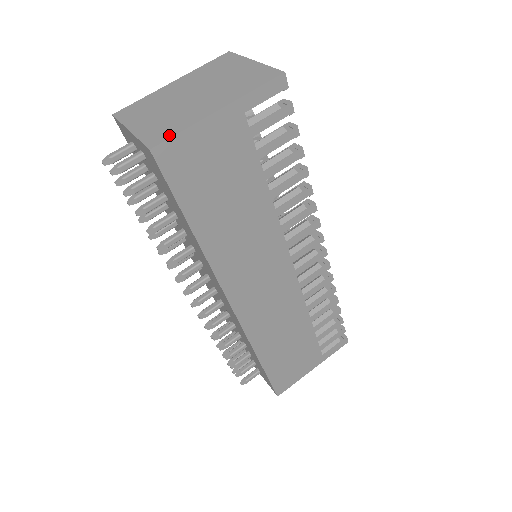
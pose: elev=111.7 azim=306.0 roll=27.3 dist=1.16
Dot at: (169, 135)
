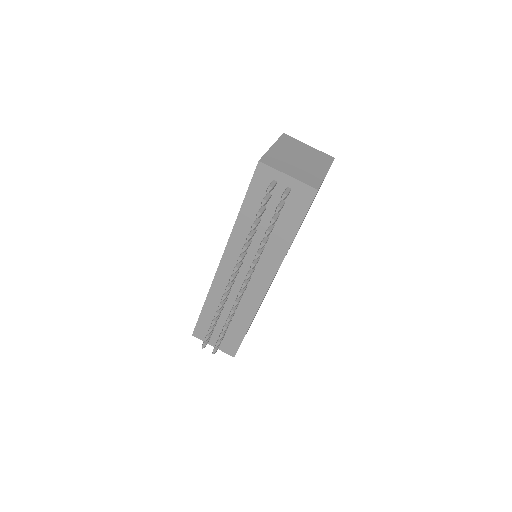
Dot at: (319, 183)
